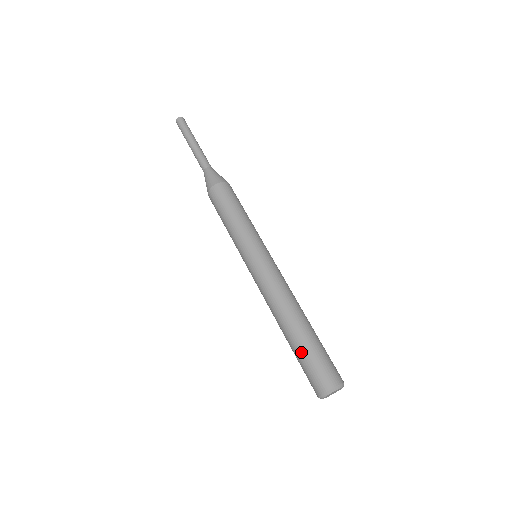
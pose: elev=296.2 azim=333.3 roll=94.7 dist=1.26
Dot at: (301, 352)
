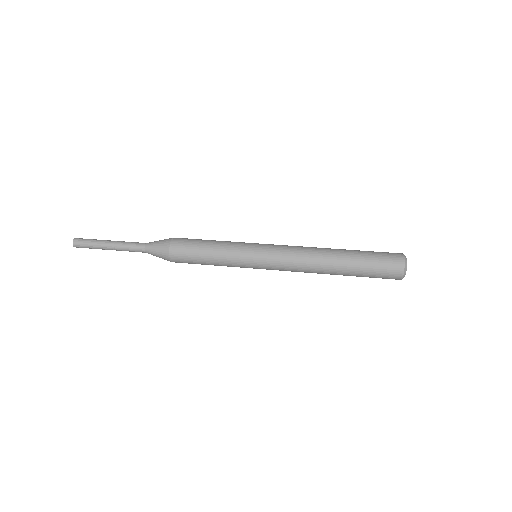
Dot at: (363, 252)
